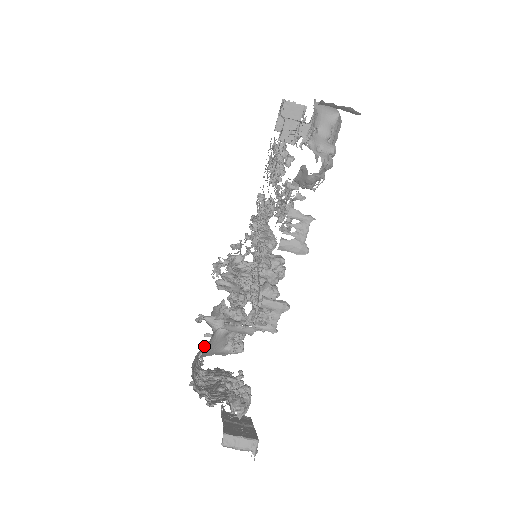
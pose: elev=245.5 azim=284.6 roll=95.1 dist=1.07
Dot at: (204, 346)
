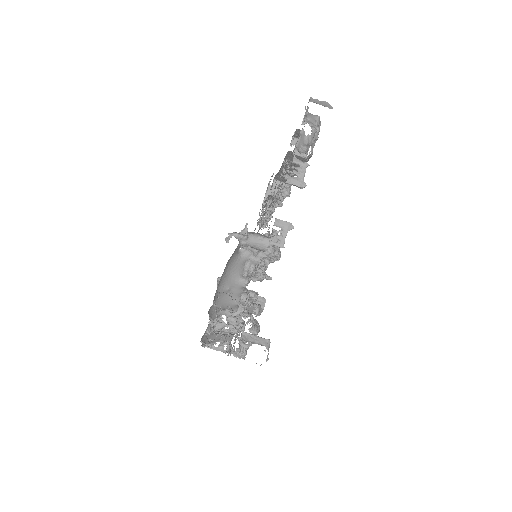
Dot at: occluded
